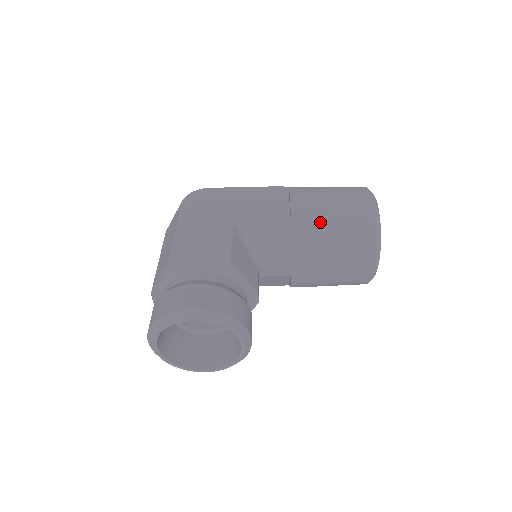
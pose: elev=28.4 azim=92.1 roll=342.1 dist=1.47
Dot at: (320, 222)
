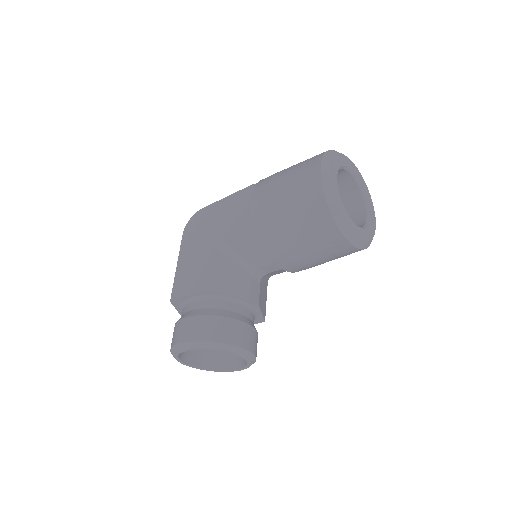
Dot at: (277, 219)
